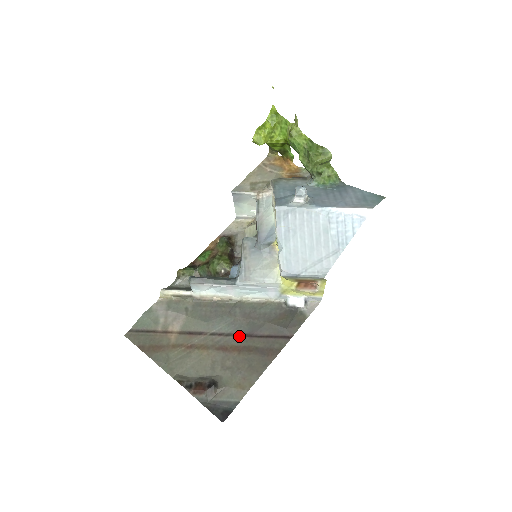
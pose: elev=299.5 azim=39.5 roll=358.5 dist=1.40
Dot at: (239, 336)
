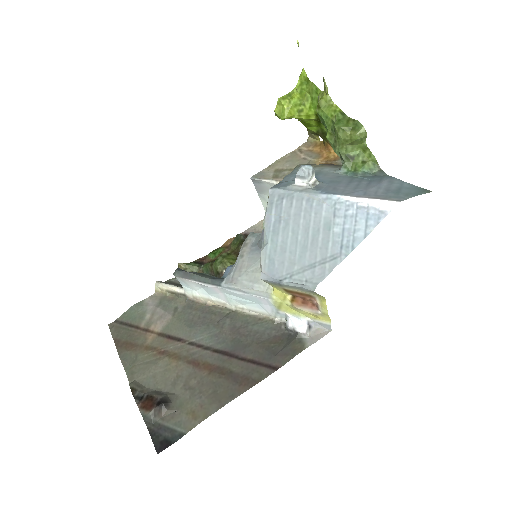
Dot at: (218, 353)
